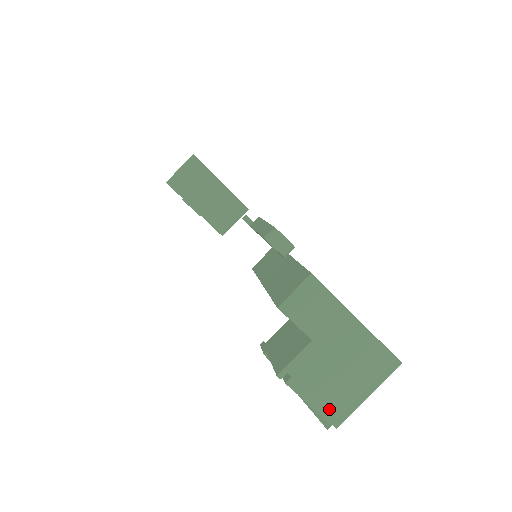
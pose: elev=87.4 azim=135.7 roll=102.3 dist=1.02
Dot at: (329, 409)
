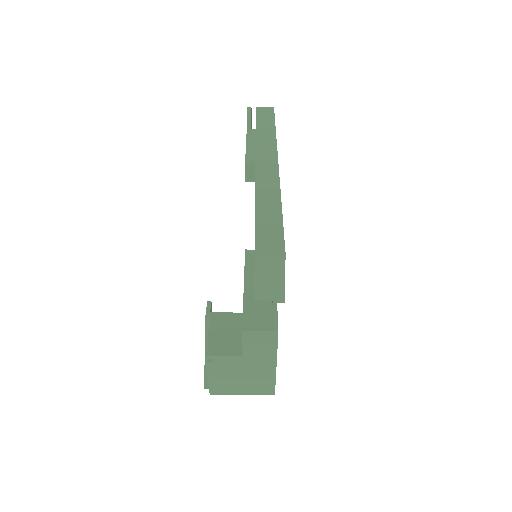
Dot at: (216, 386)
